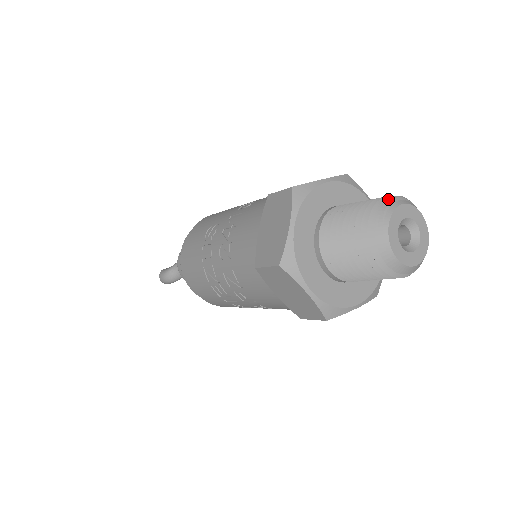
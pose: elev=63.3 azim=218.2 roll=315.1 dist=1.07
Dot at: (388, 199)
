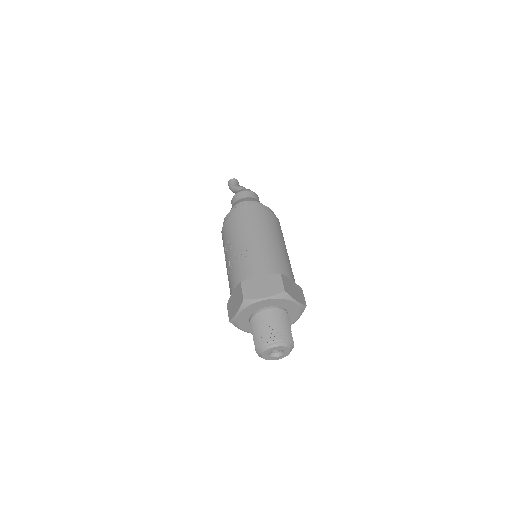
Dot at: (270, 342)
